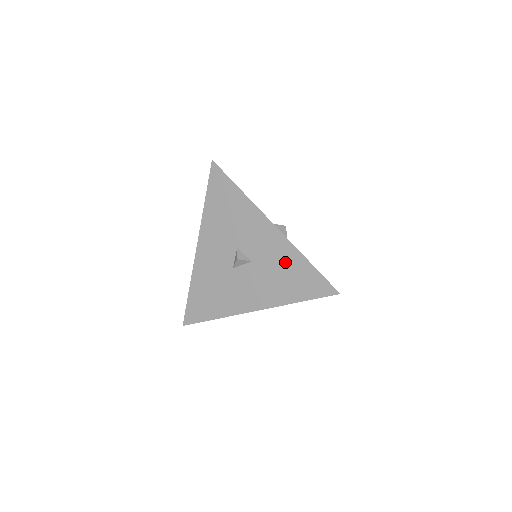
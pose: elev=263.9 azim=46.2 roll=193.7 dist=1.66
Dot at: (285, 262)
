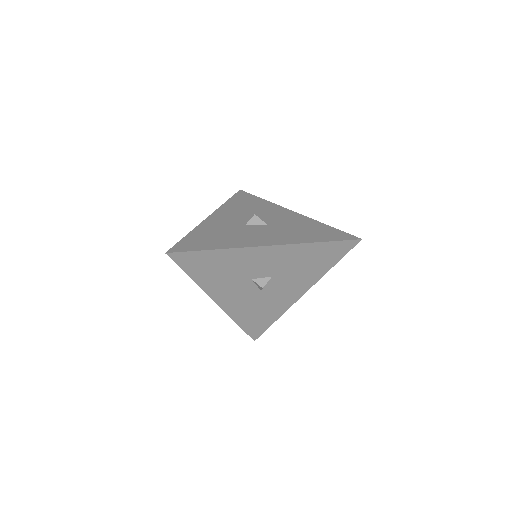
Dot at: (301, 257)
